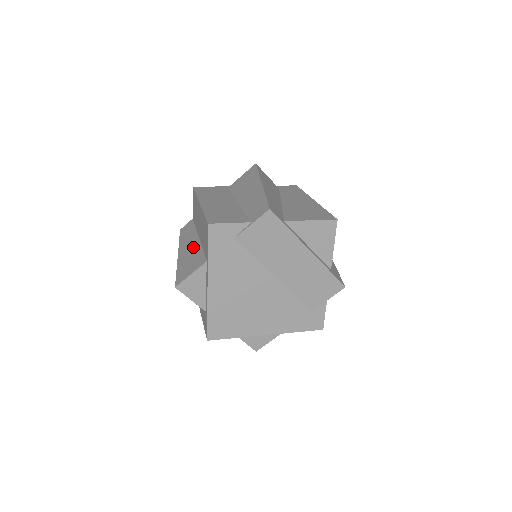
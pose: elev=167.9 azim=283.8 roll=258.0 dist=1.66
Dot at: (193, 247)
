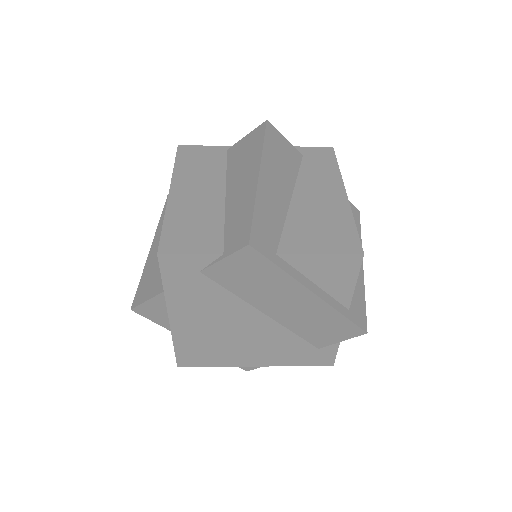
Dot at: occluded
